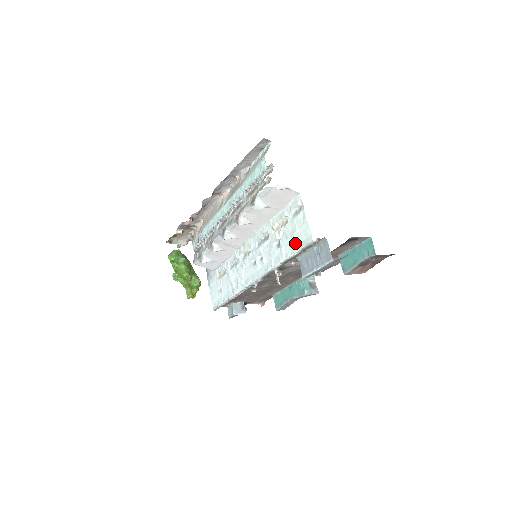
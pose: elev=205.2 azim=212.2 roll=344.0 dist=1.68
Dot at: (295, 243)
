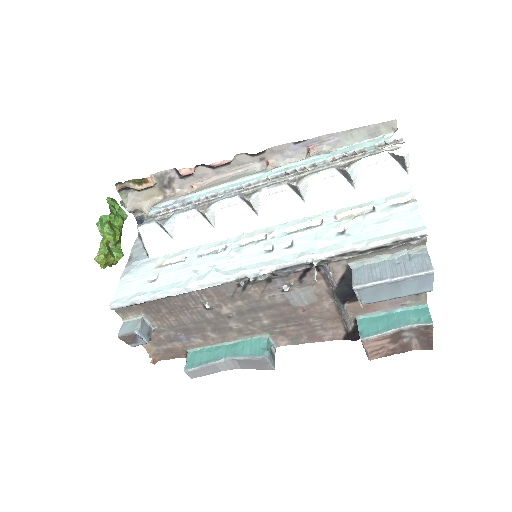
Dot at: (382, 232)
